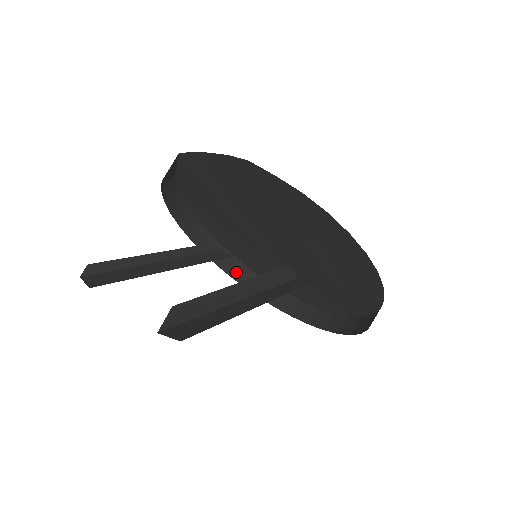
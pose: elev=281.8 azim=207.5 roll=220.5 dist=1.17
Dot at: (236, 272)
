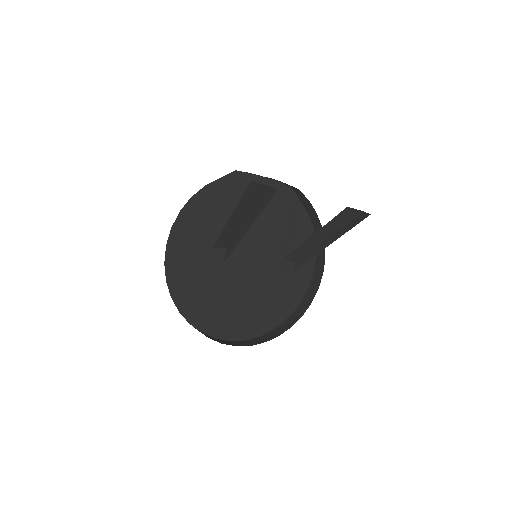
Dot at: occluded
